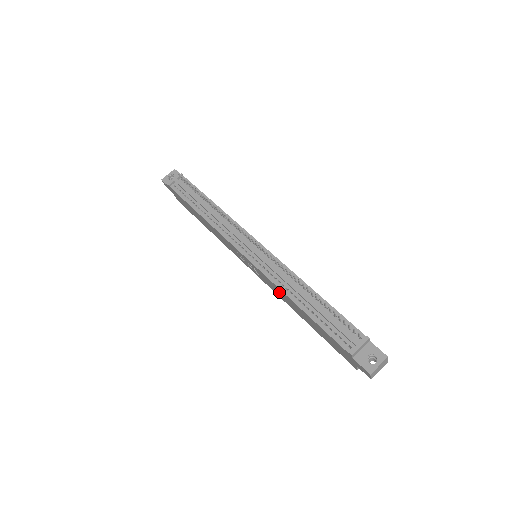
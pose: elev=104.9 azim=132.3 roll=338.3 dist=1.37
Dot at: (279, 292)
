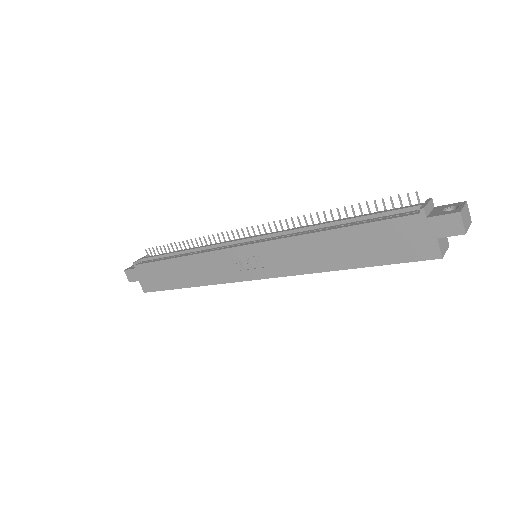
Dot at: (299, 252)
